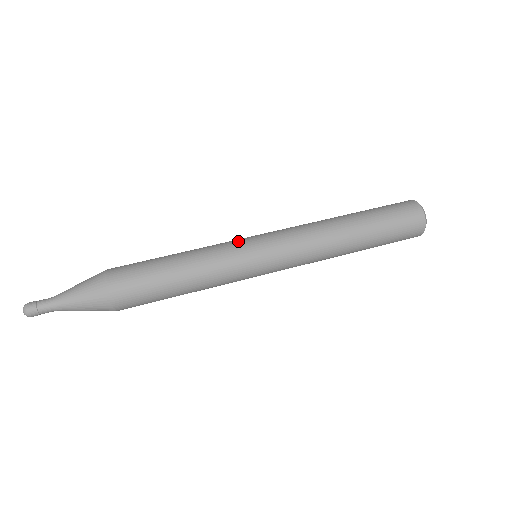
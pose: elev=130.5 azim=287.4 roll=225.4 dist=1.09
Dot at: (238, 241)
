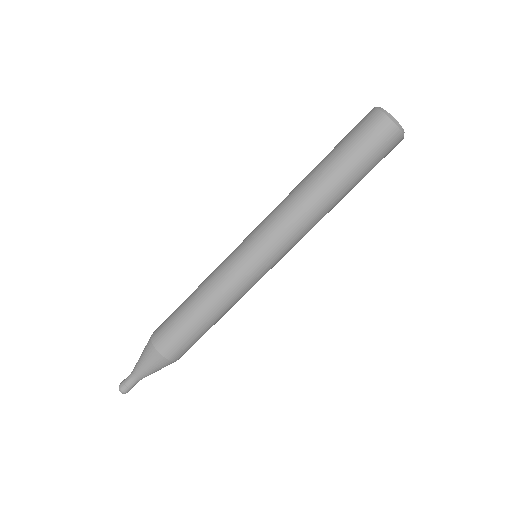
Dot at: (231, 255)
